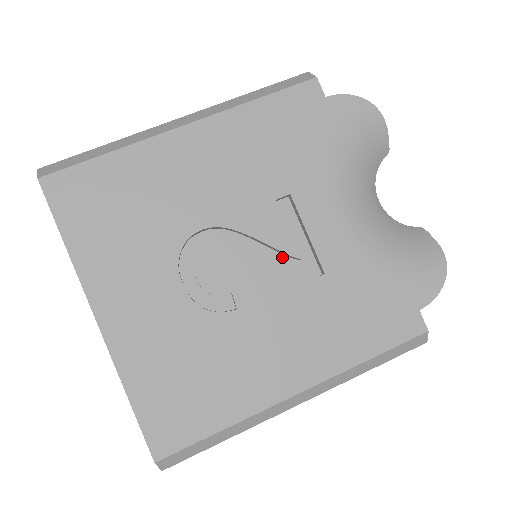
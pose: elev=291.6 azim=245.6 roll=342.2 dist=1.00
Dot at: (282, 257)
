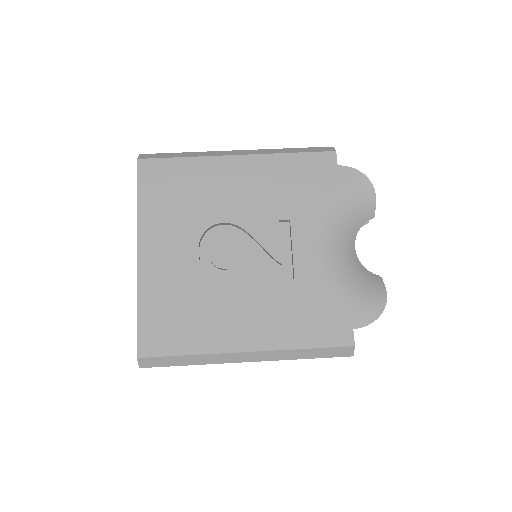
Dot at: (270, 259)
